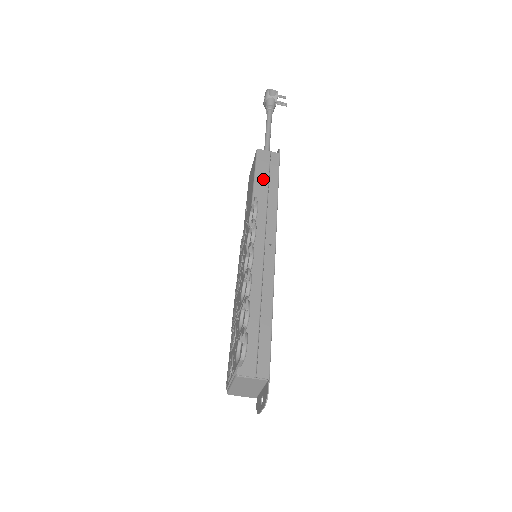
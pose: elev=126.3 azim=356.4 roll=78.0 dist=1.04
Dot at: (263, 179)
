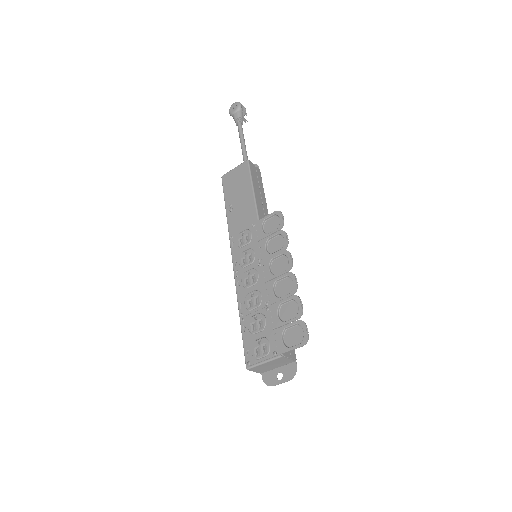
Dot at: (258, 190)
